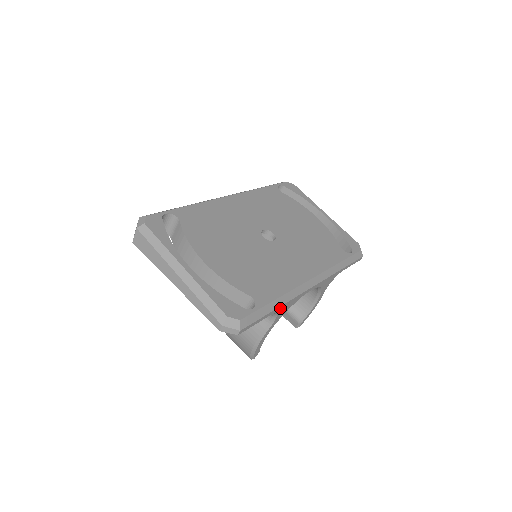
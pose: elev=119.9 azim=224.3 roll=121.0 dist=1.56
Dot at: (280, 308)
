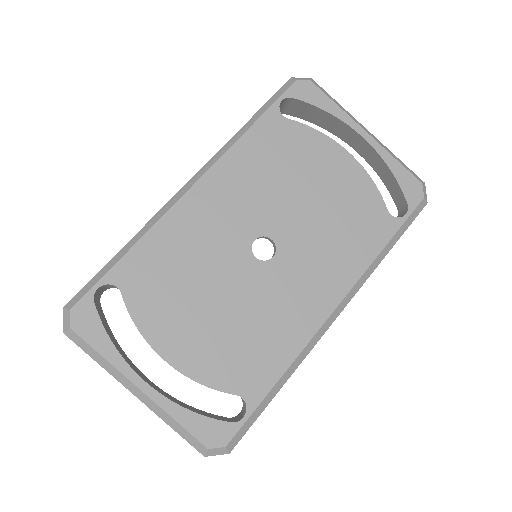
Dot at: (286, 379)
